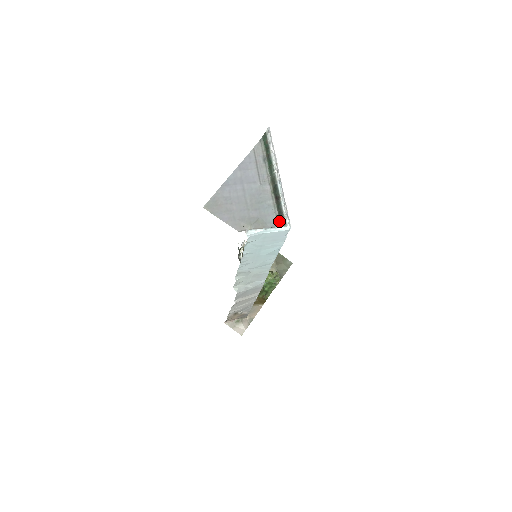
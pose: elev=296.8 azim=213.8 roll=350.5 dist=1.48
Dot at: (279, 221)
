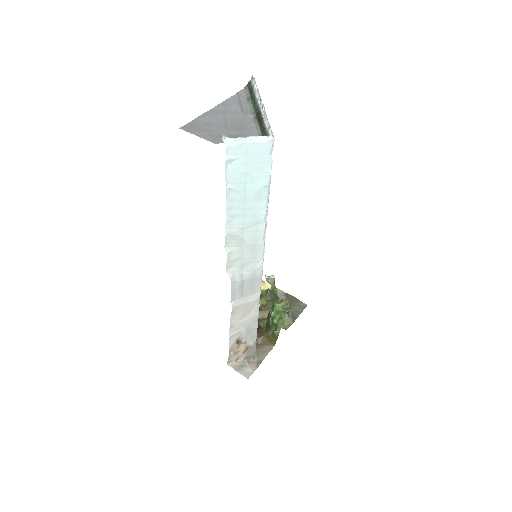
Dot at: occluded
